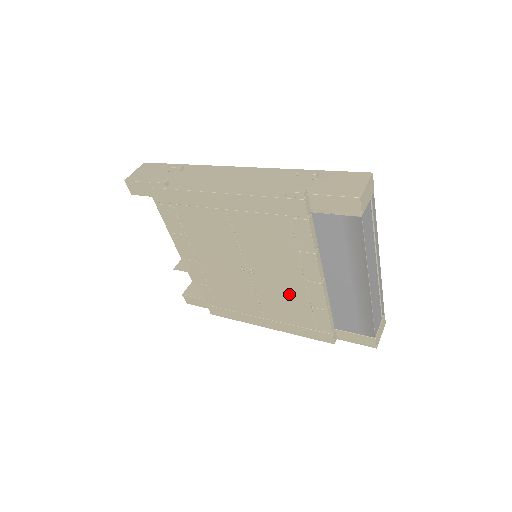
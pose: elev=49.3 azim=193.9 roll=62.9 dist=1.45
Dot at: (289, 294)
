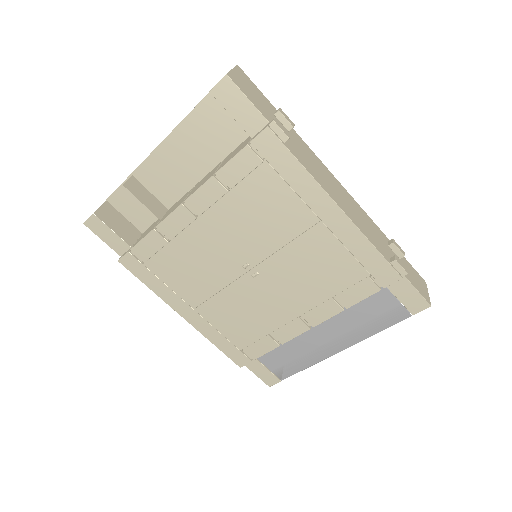
Dot at: (263, 313)
